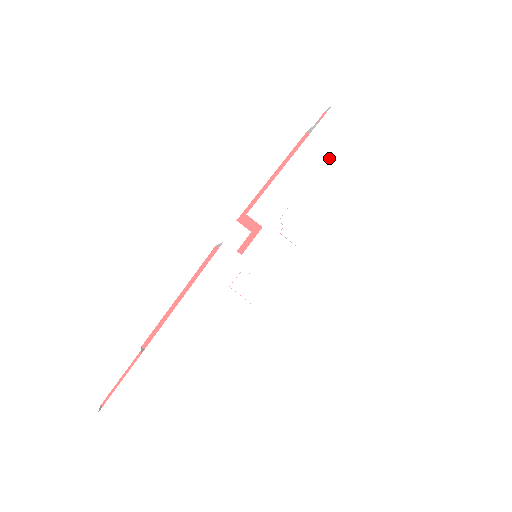
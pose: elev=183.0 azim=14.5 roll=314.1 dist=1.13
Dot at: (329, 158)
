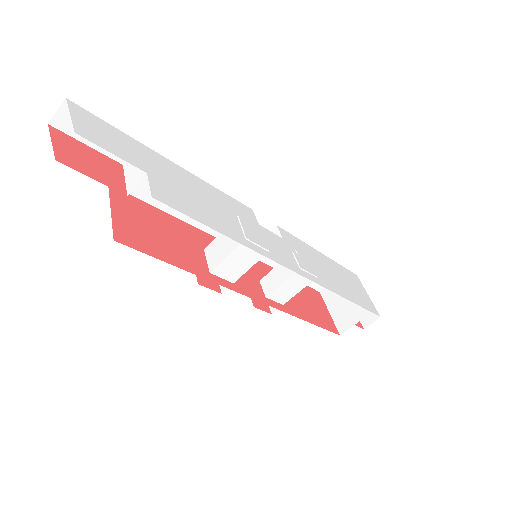
Dot at: (344, 280)
